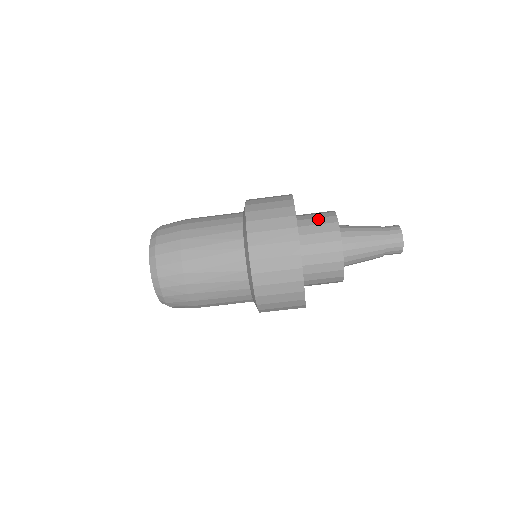
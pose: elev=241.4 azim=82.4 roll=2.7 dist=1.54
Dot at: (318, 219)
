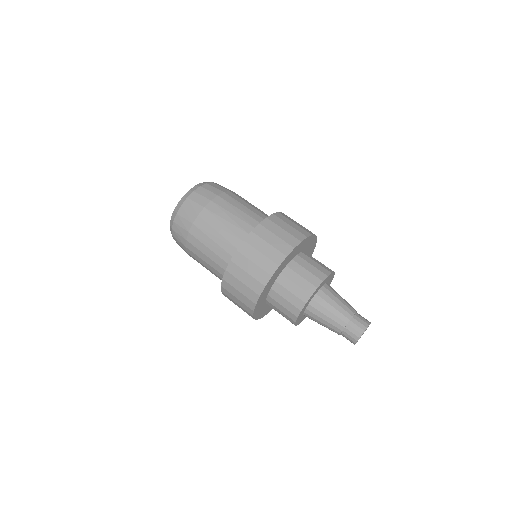
Dot at: (317, 263)
